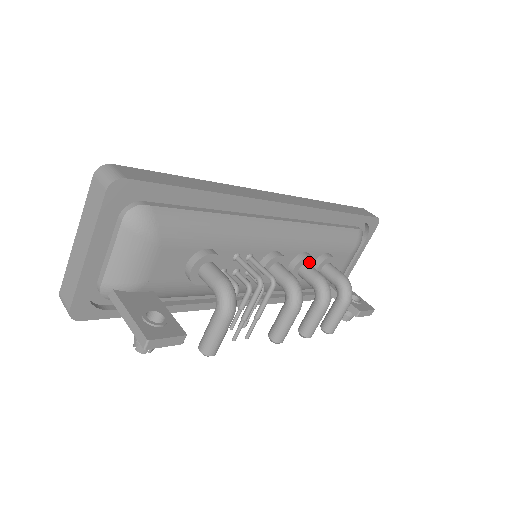
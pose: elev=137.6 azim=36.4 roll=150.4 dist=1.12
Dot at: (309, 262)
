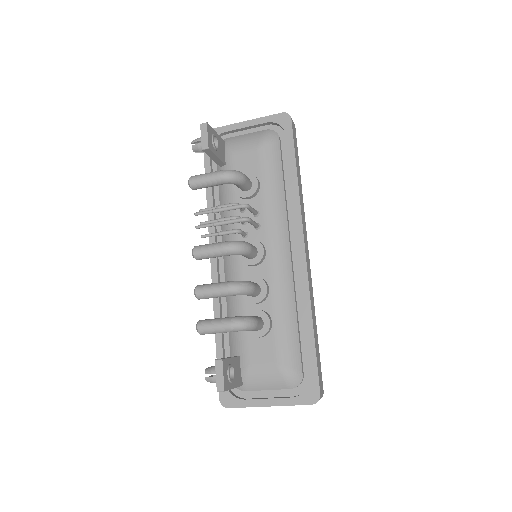
Dot at: (262, 292)
